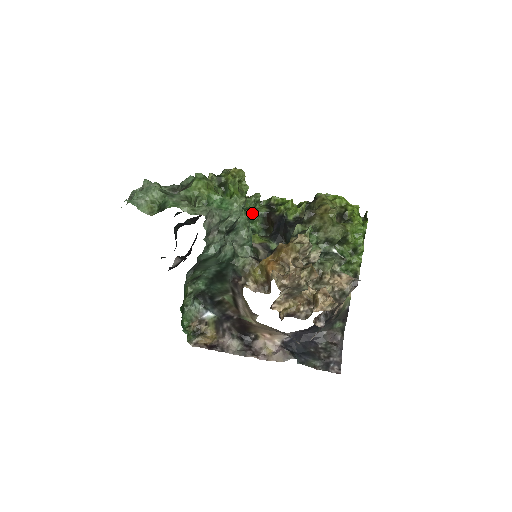
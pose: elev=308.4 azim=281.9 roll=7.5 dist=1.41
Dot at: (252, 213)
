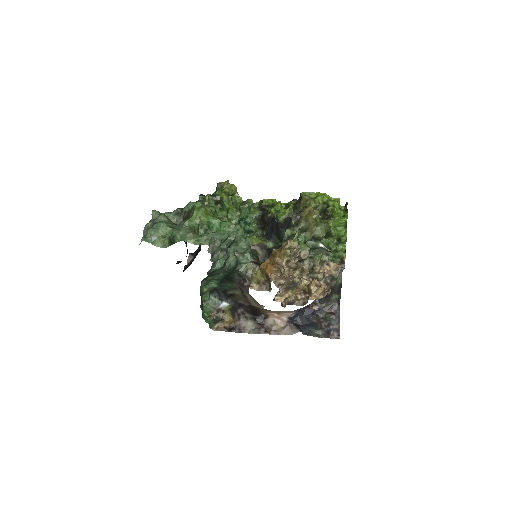
Dot at: (248, 217)
